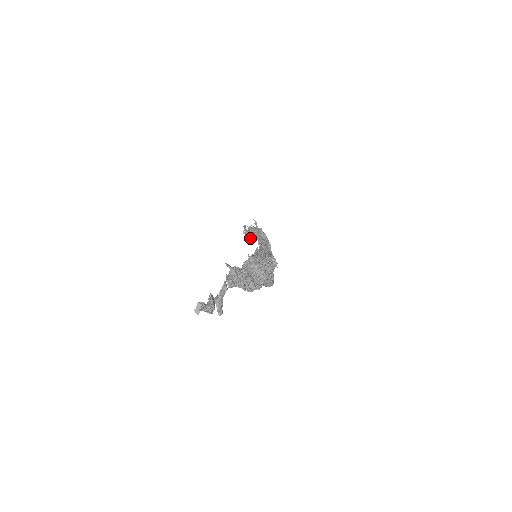
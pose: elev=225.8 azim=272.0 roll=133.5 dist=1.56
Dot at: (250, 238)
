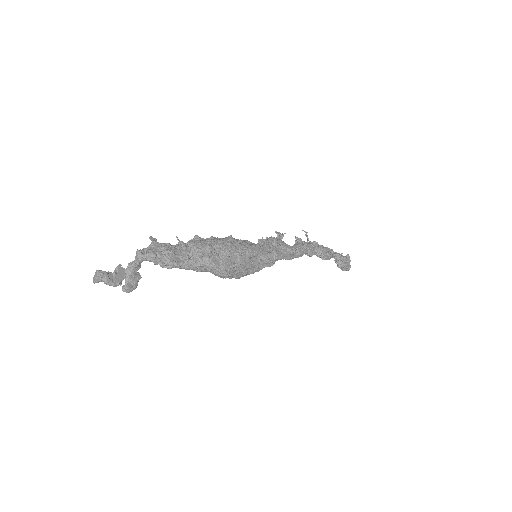
Dot at: occluded
